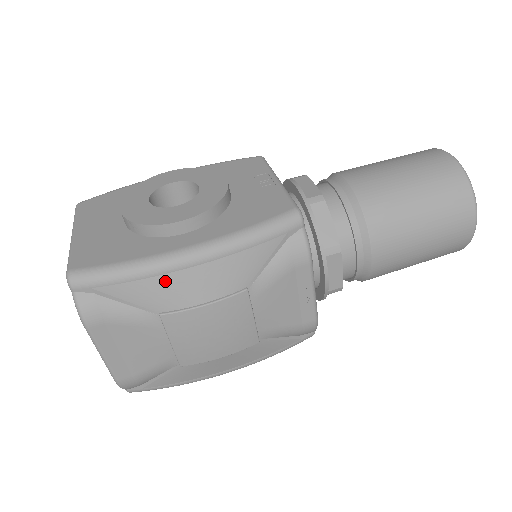
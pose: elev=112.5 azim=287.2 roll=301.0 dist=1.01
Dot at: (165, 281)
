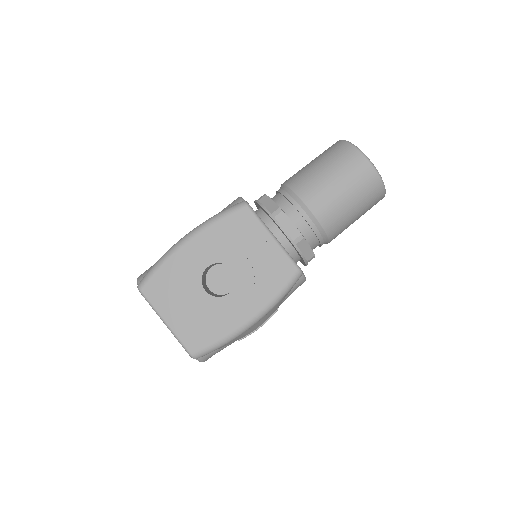
Dot at: (242, 335)
